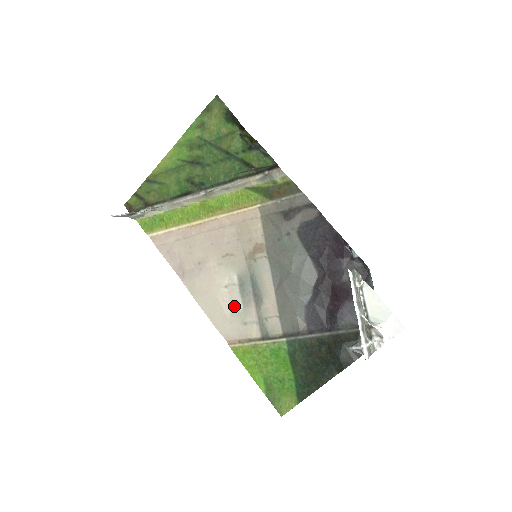
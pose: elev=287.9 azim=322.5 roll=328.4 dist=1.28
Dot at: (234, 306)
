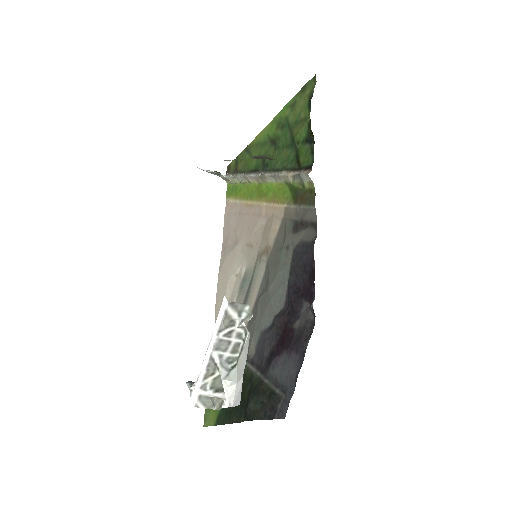
Dot at: (232, 297)
